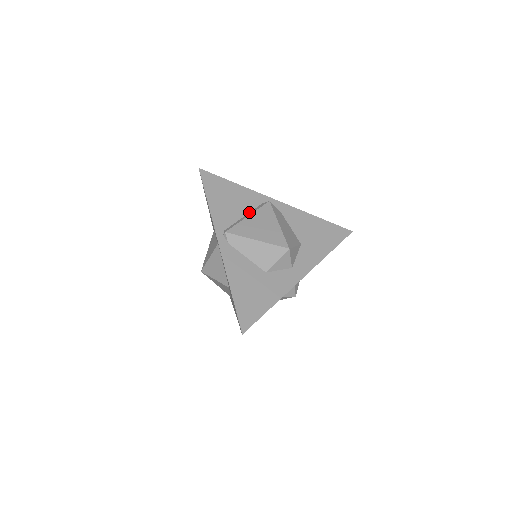
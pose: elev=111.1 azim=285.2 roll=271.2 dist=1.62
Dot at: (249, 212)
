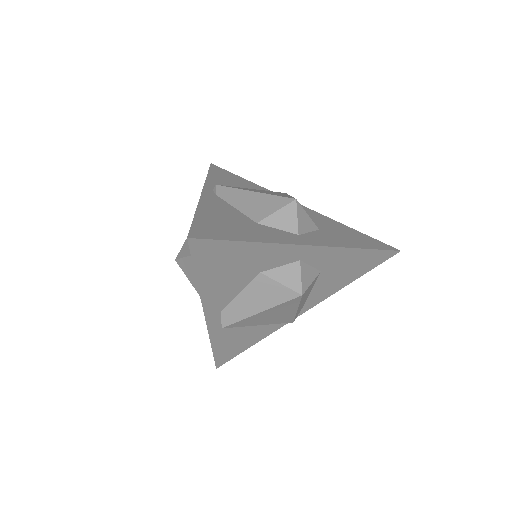
Dot at: occluded
